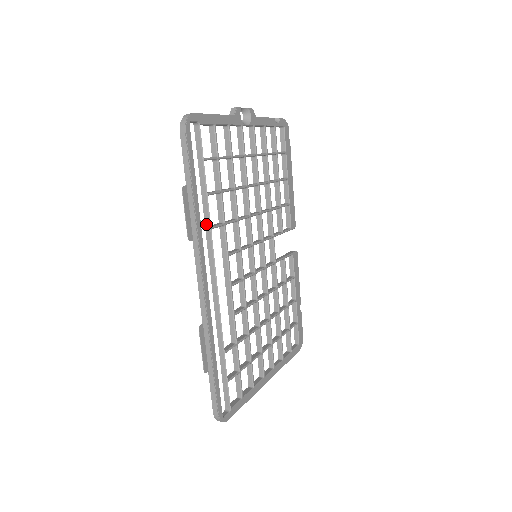
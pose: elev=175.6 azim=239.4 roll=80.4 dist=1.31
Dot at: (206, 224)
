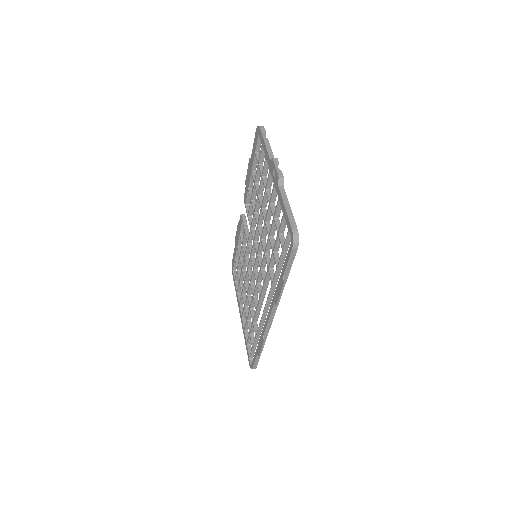
Dot at: (274, 282)
